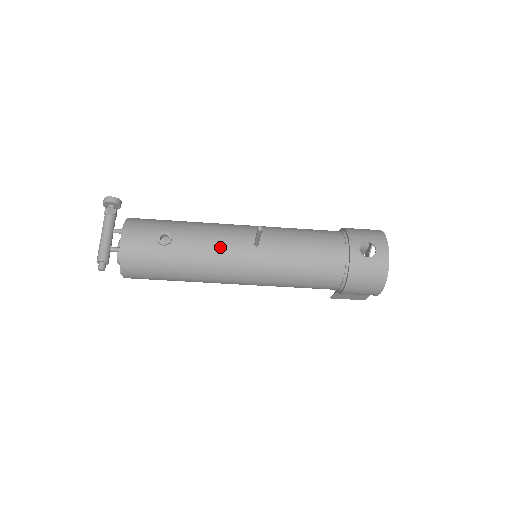
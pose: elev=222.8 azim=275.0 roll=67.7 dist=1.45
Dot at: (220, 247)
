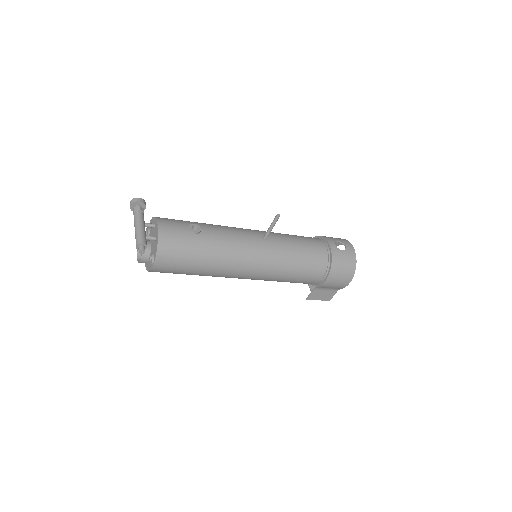
Dot at: (239, 238)
